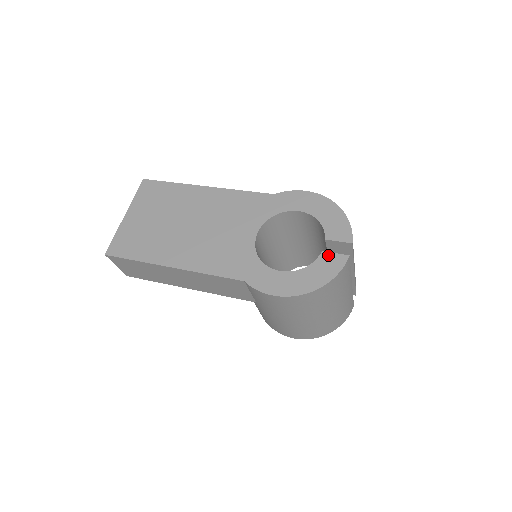
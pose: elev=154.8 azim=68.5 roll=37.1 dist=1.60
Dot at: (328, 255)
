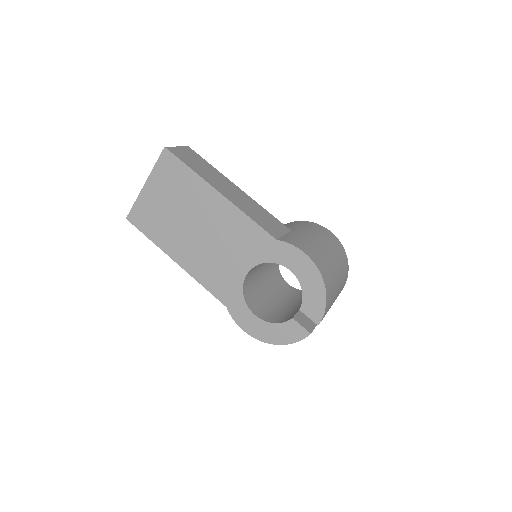
Dot at: (295, 324)
